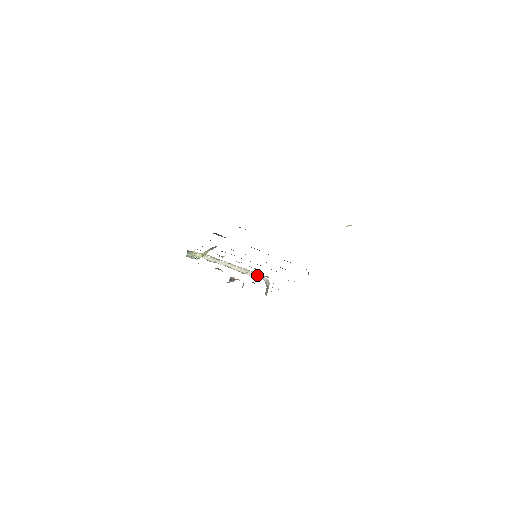
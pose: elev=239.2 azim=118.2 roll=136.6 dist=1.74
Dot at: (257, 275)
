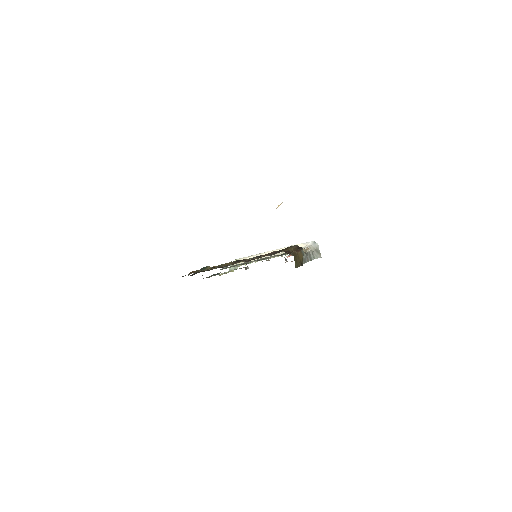
Dot at: (300, 245)
